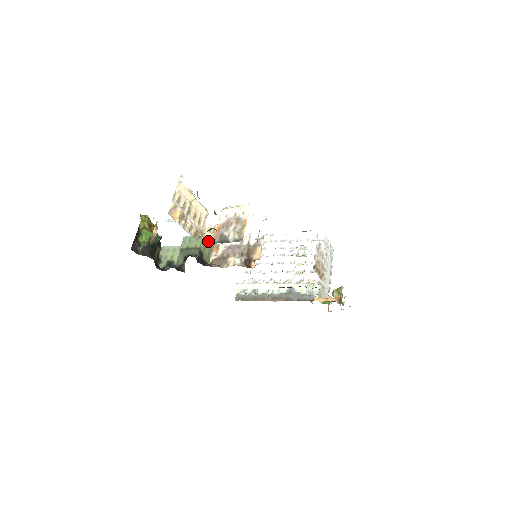
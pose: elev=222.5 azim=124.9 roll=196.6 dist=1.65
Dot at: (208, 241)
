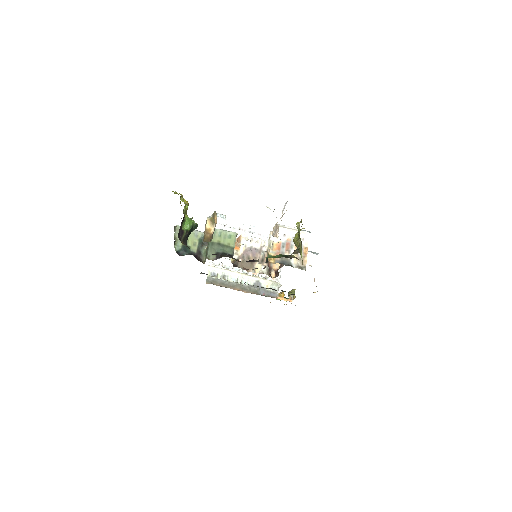
Dot at: occluded
